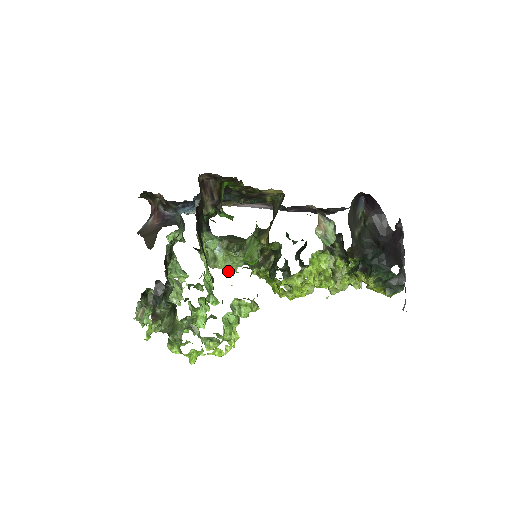
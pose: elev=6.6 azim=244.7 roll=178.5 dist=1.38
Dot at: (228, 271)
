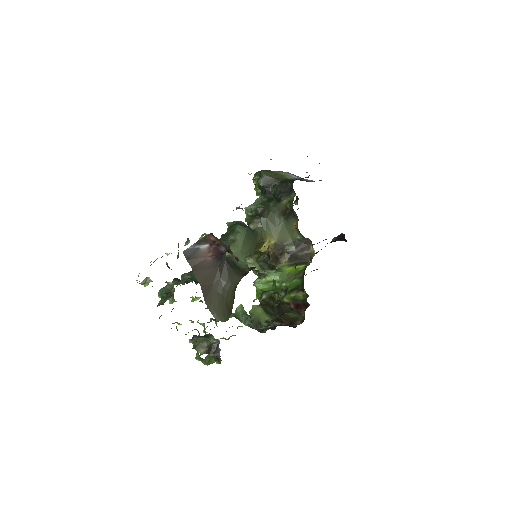
Dot at: occluded
